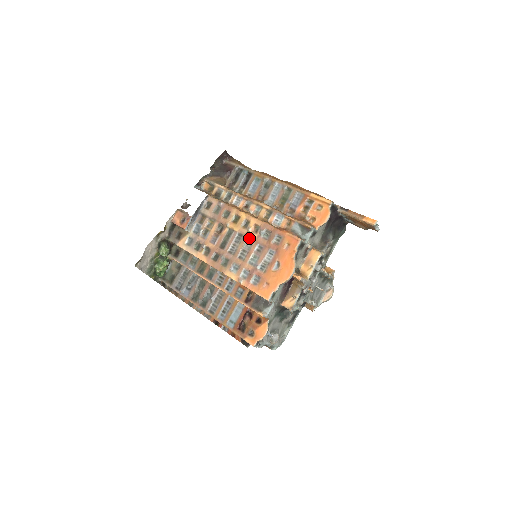
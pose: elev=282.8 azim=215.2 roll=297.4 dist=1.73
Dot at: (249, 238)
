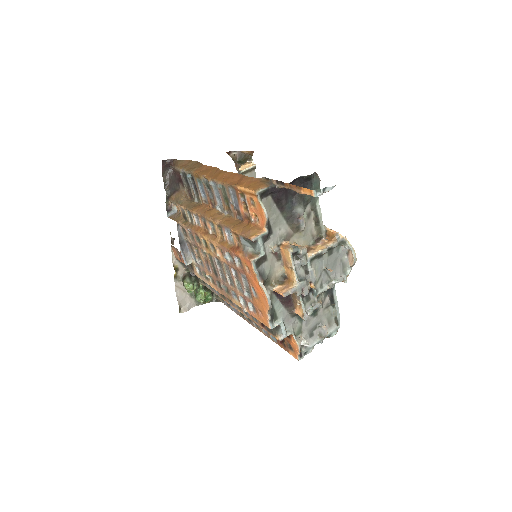
Dot at: (224, 263)
